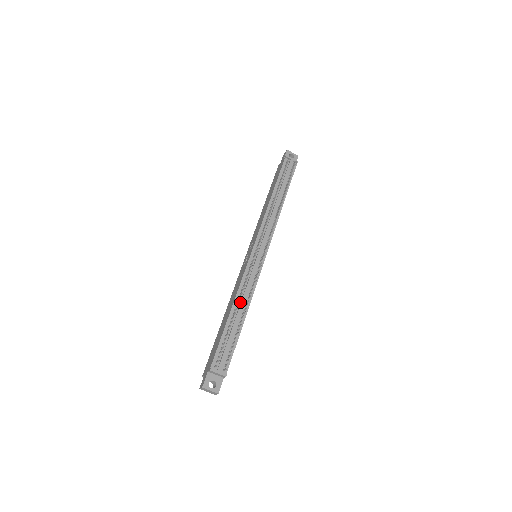
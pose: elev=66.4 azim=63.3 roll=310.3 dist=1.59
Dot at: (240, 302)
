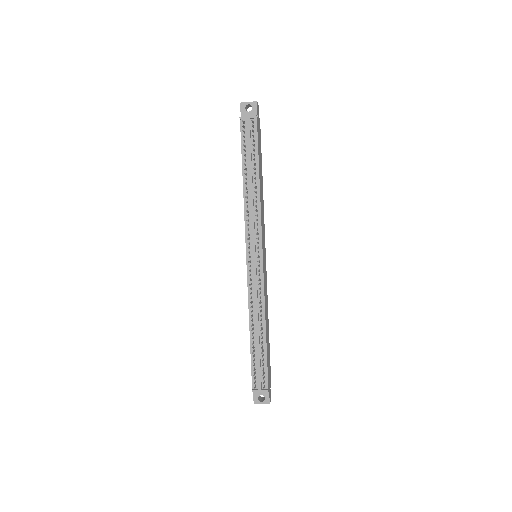
Dot at: (255, 318)
